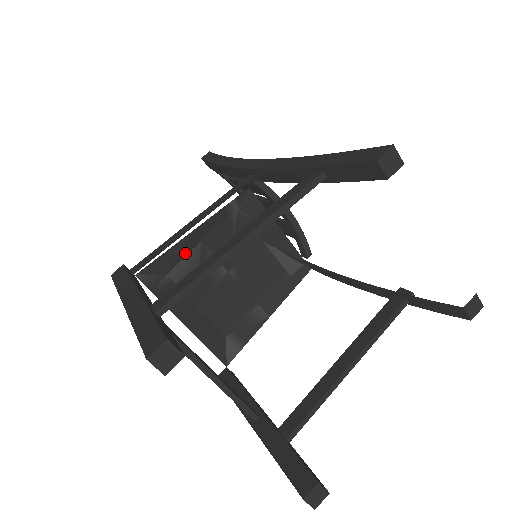
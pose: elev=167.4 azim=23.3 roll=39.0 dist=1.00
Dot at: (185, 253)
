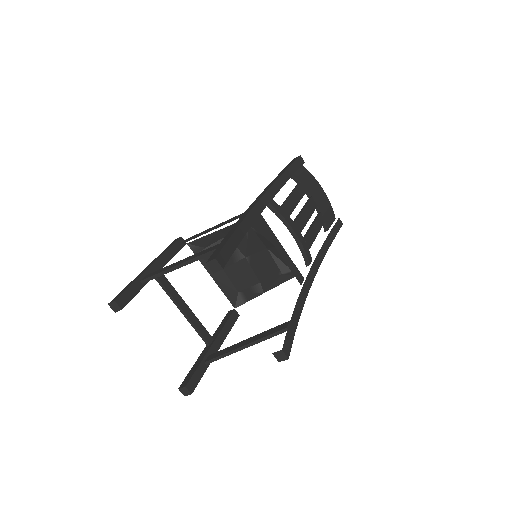
Dot at: (216, 240)
